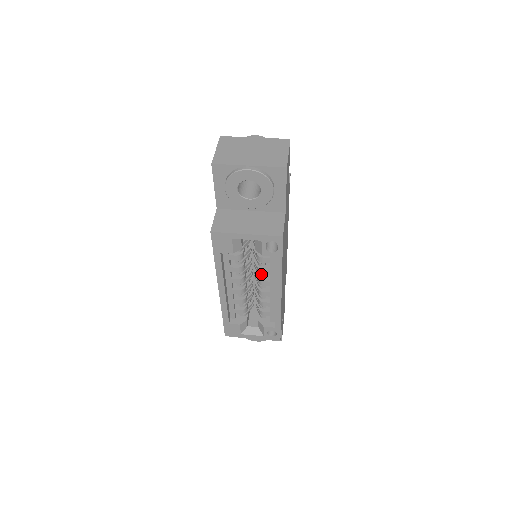
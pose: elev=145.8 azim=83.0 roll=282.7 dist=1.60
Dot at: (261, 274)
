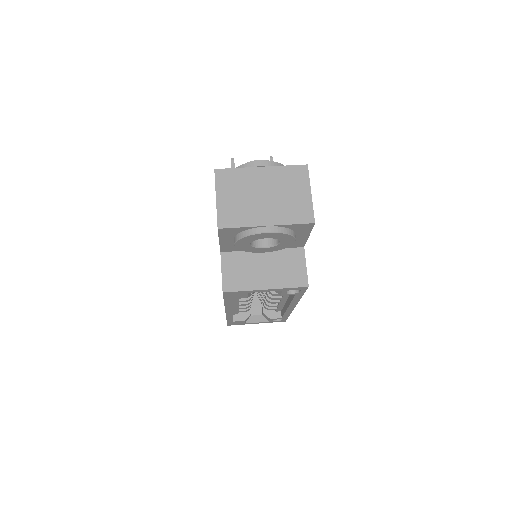
Dot at: occluded
